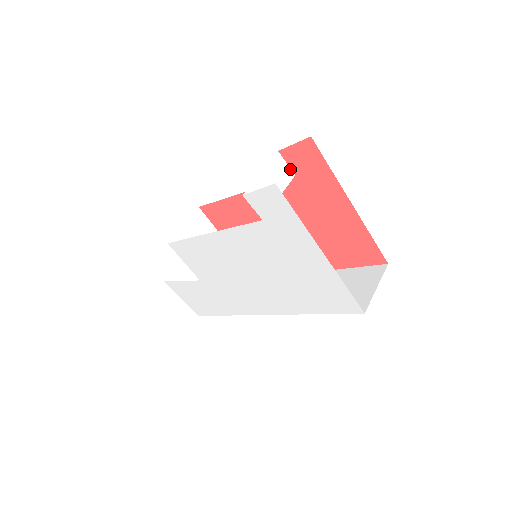
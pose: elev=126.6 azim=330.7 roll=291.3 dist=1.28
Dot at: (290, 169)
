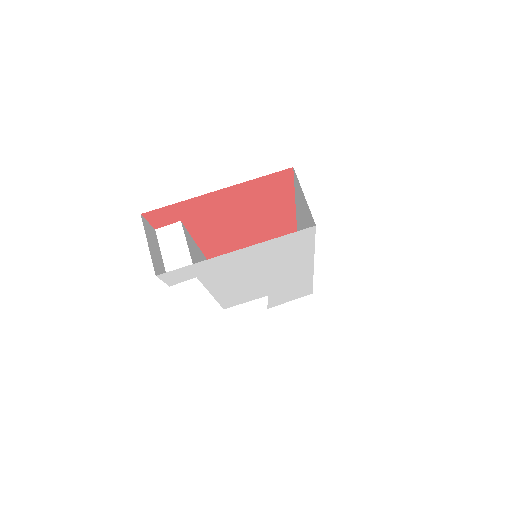
Dot at: (174, 224)
